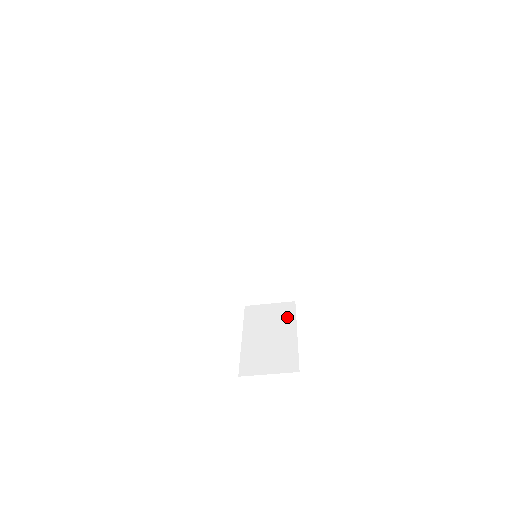
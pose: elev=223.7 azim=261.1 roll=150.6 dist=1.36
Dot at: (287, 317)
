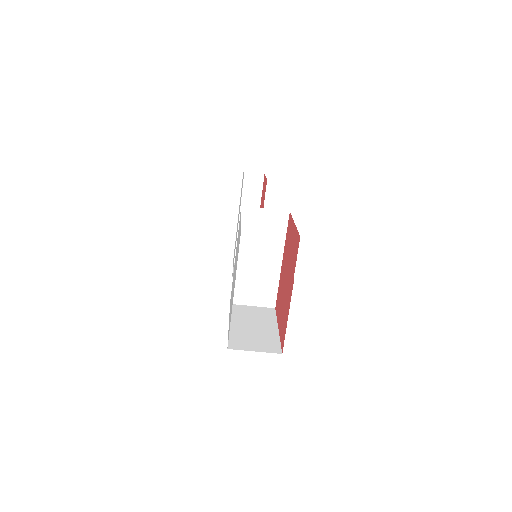
Dot at: (269, 317)
